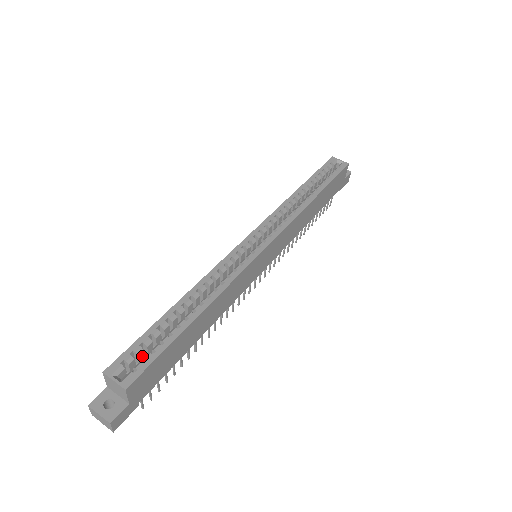
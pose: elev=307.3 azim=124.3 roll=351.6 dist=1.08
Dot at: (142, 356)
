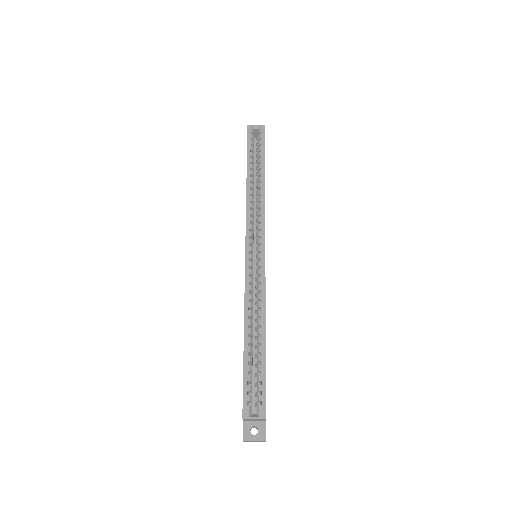
Dot at: occluded
